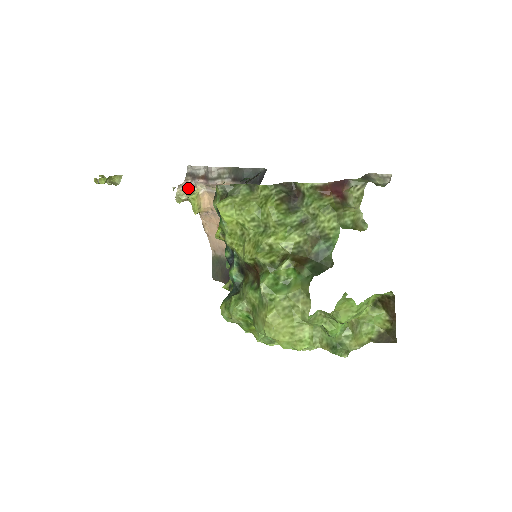
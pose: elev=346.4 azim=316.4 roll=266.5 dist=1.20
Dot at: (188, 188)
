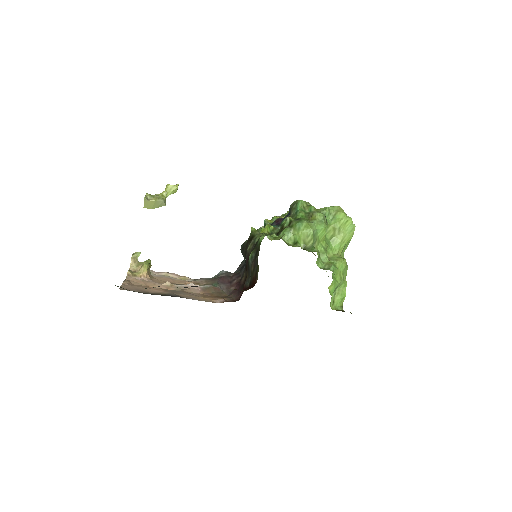
Dot at: occluded
